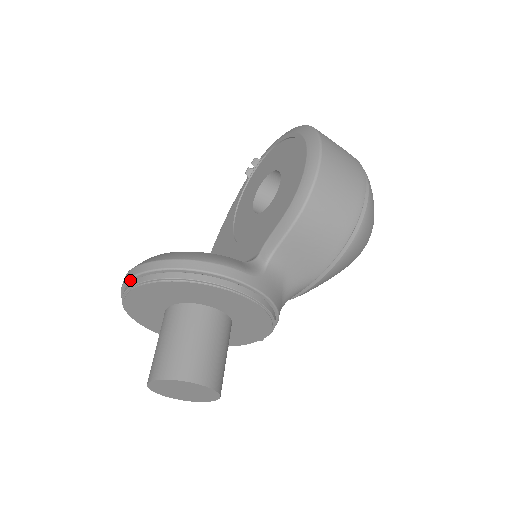
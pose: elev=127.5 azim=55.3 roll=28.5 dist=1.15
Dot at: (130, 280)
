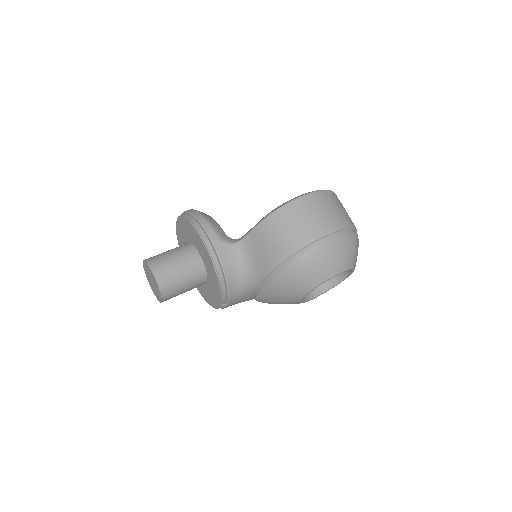
Dot at: occluded
